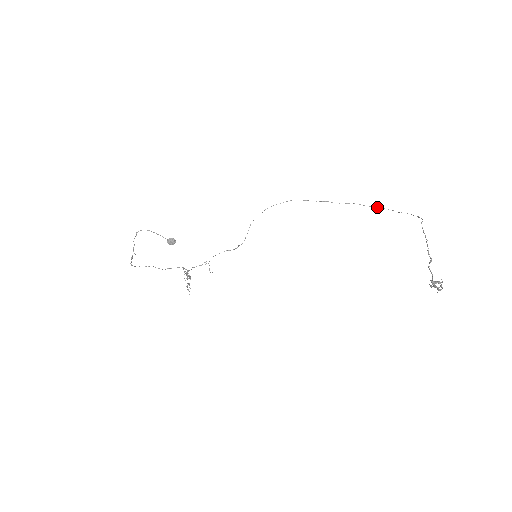
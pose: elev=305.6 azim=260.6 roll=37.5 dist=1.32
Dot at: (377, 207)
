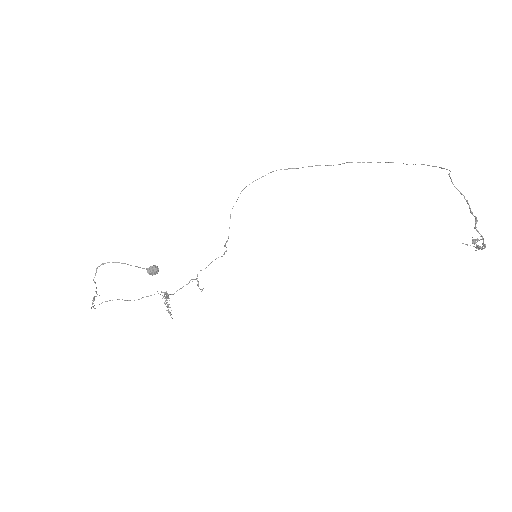
Dot at: (380, 162)
